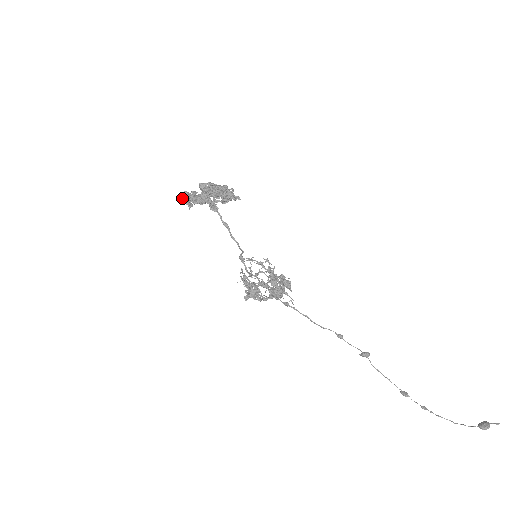
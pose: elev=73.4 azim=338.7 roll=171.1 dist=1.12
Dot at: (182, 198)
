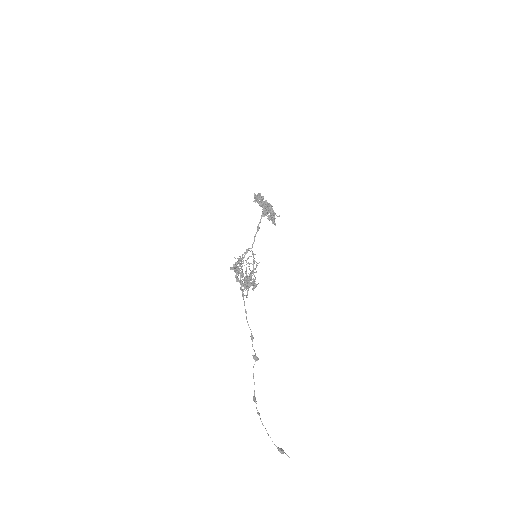
Dot at: occluded
